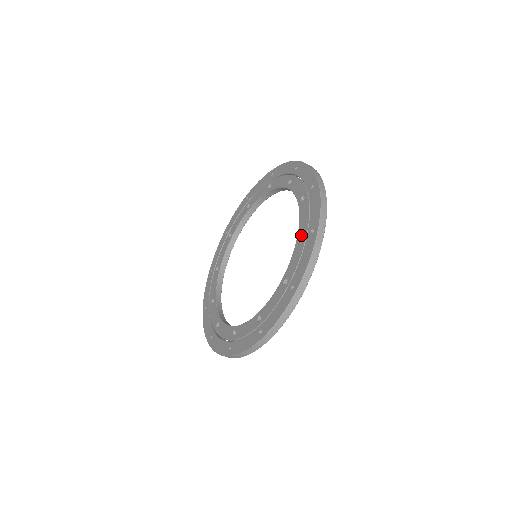
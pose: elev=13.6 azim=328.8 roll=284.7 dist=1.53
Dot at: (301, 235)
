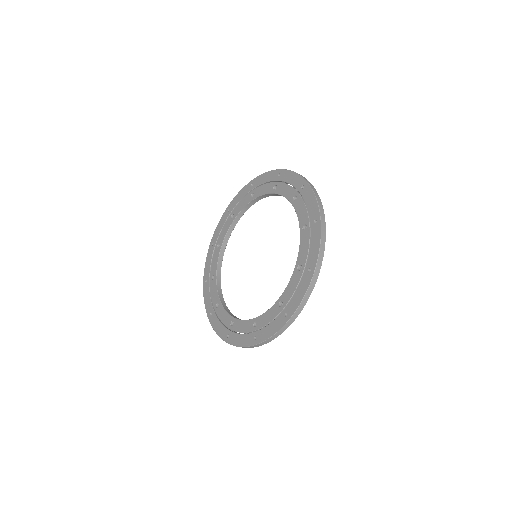
Dot at: (293, 200)
